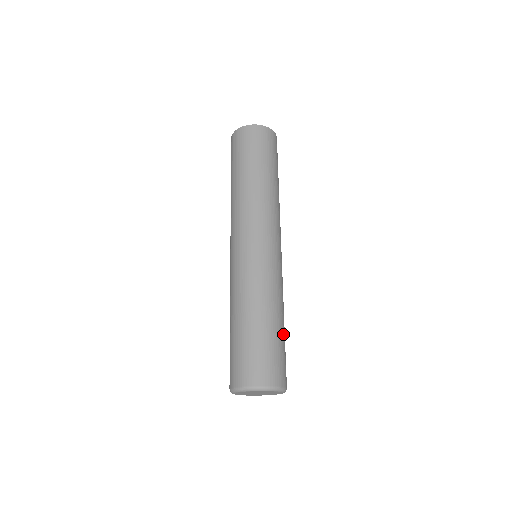
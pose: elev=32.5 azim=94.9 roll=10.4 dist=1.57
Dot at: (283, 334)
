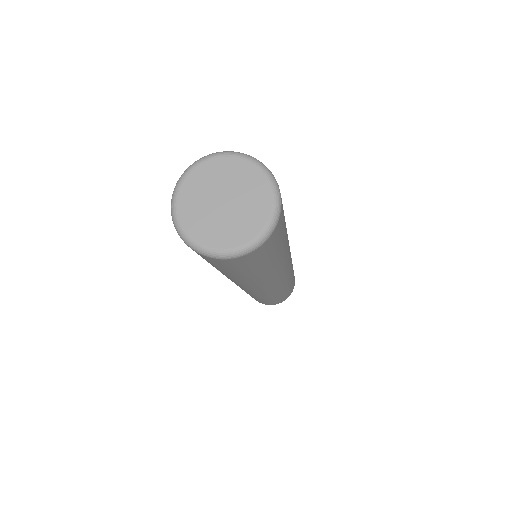
Dot at: occluded
